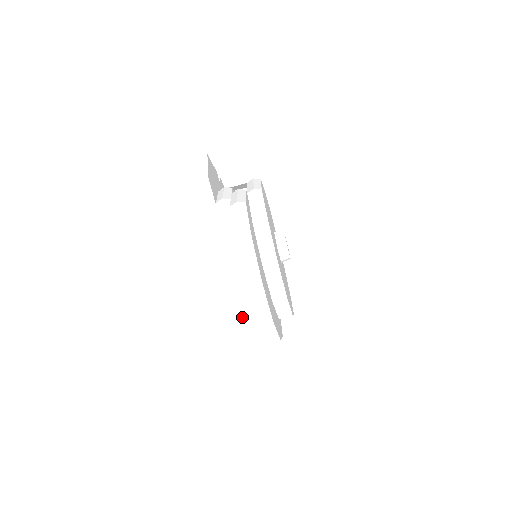
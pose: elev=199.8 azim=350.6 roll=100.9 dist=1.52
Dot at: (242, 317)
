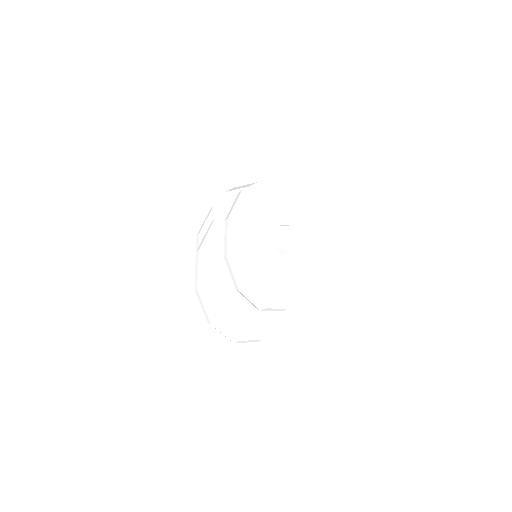
Dot at: occluded
